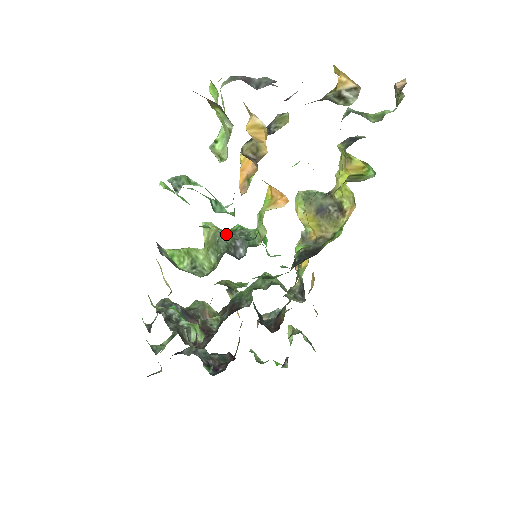
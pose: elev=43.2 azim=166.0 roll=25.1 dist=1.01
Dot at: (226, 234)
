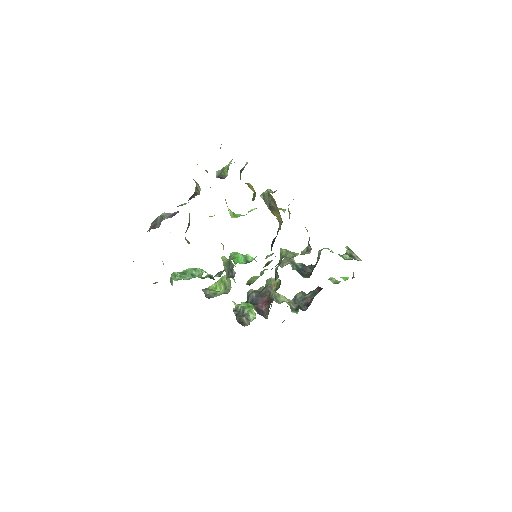
Dot at: (226, 264)
